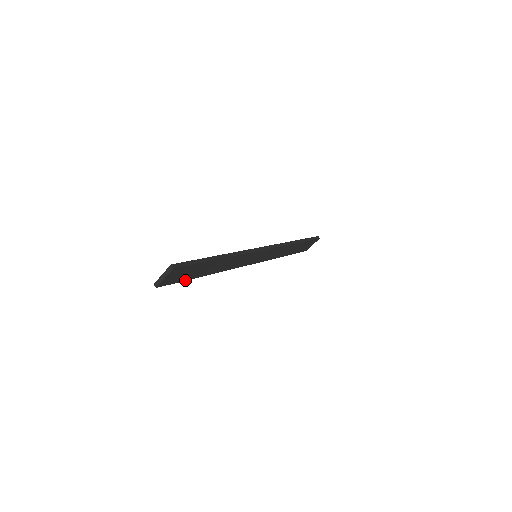
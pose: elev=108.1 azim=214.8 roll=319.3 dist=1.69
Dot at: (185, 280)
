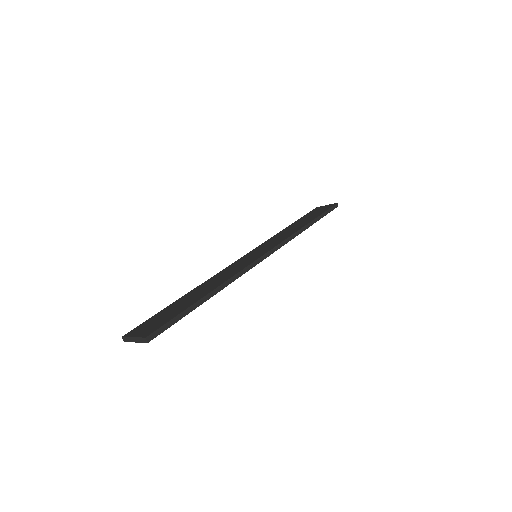
Dot at: occluded
